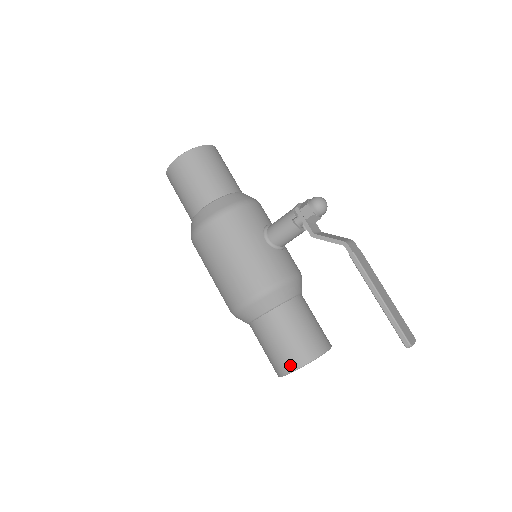
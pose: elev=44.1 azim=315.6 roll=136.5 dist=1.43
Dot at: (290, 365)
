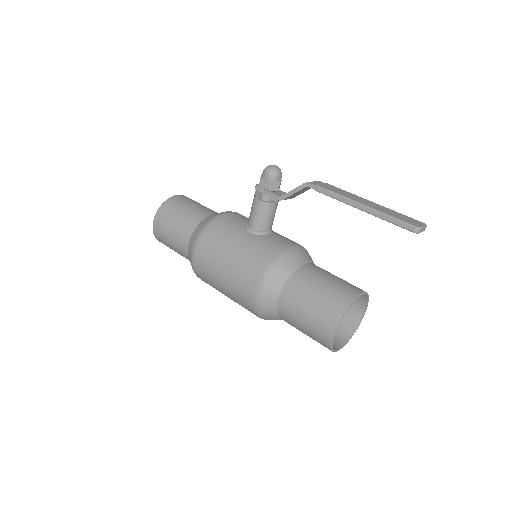
Dot at: (328, 327)
